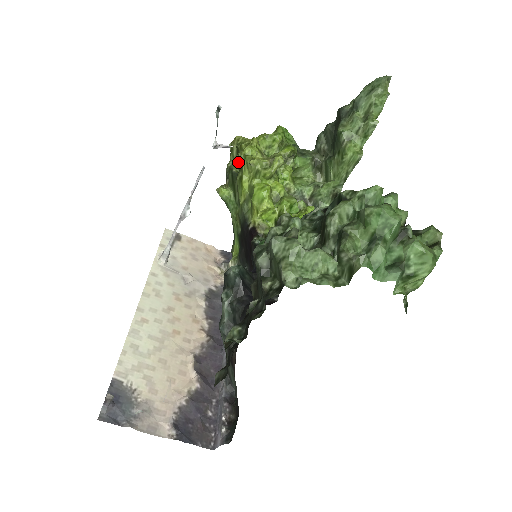
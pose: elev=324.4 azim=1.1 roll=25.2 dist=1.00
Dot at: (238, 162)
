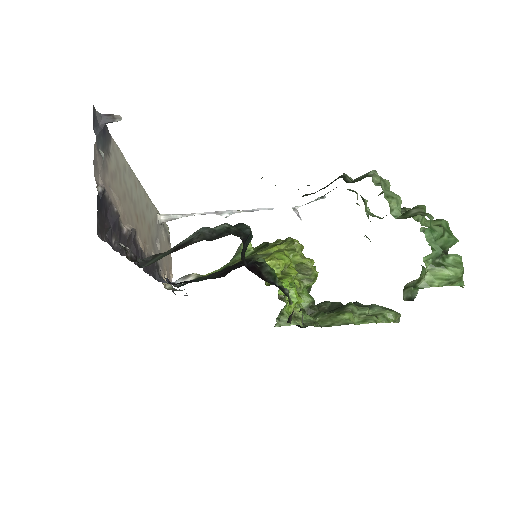
Dot at: occluded
